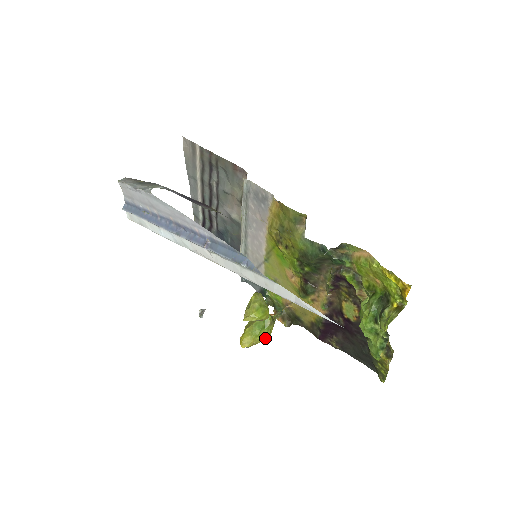
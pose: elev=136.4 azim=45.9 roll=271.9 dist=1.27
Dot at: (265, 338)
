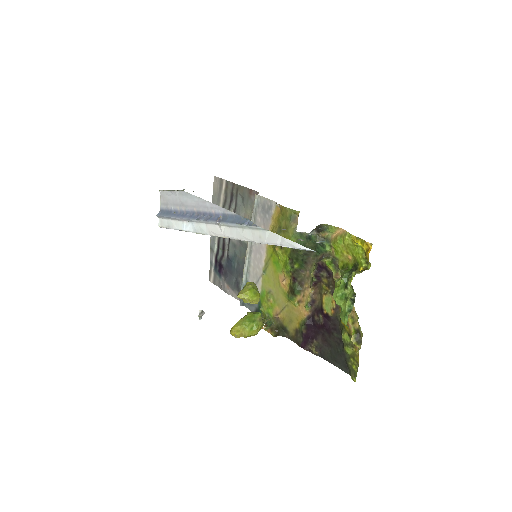
Dot at: (253, 332)
